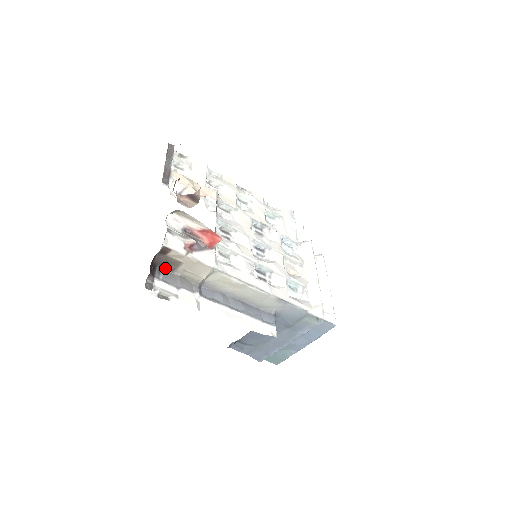
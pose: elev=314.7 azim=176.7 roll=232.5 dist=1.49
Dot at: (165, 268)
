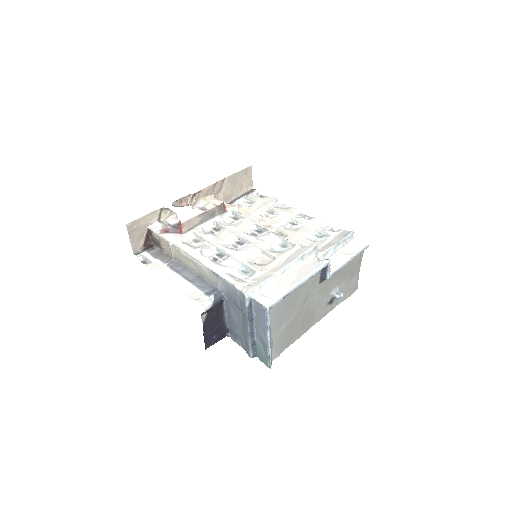
Dot at: (159, 248)
